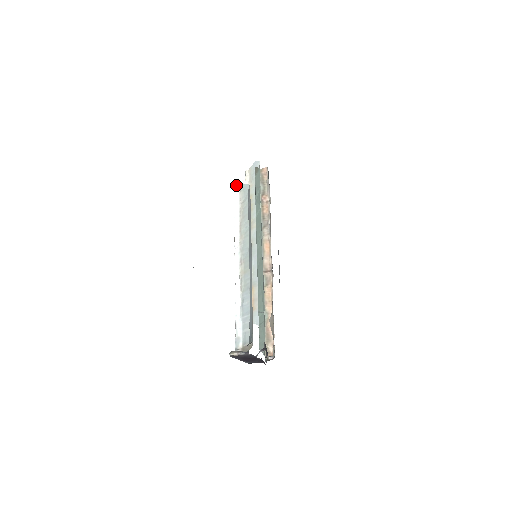
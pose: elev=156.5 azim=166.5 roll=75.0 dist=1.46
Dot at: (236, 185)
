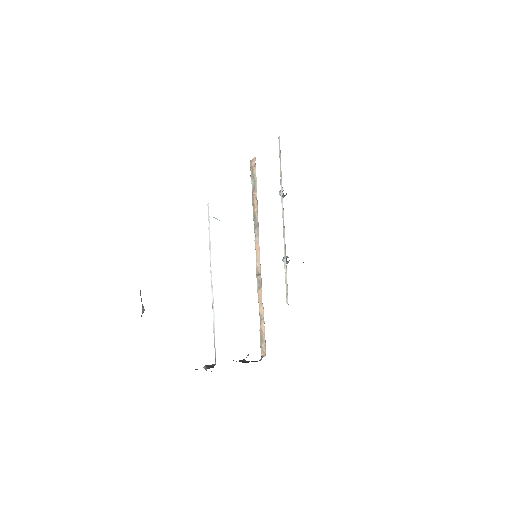
Dot at: (208, 204)
